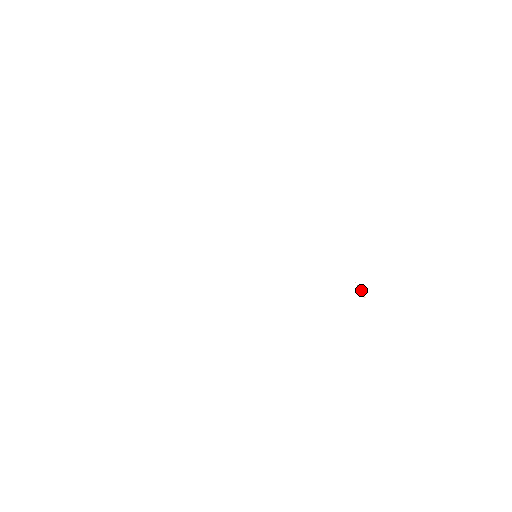
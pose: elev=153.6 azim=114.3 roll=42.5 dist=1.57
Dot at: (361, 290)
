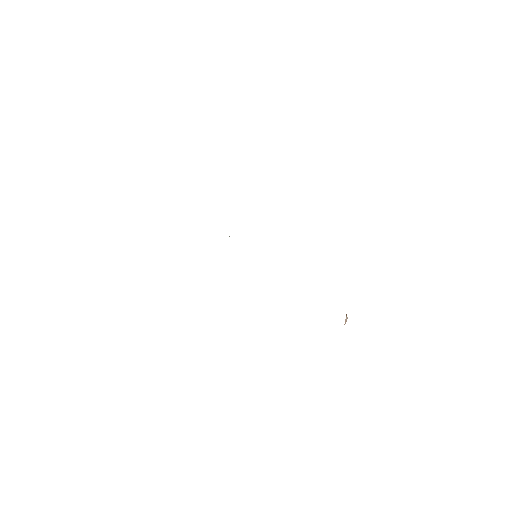
Dot at: (347, 317)
